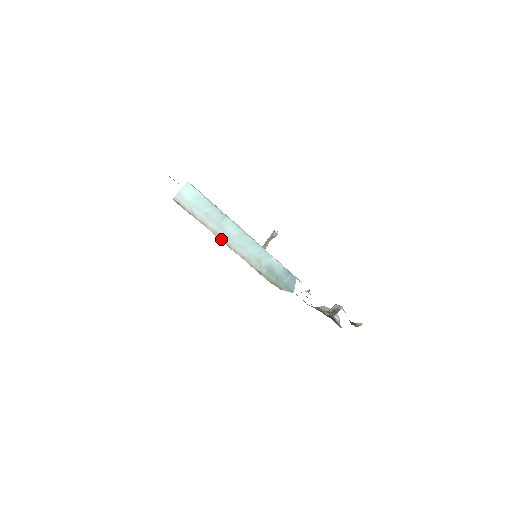
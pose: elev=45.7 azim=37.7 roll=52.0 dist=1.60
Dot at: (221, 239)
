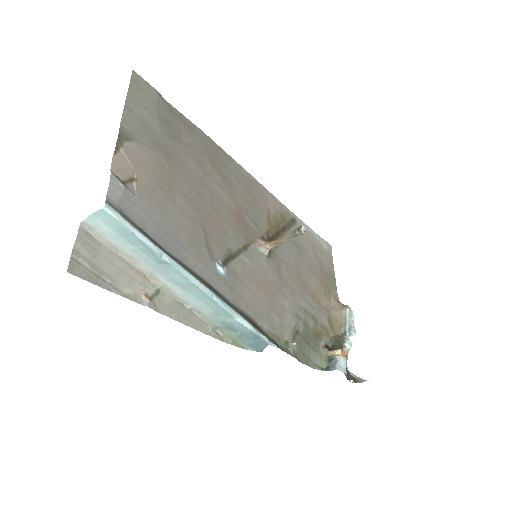
Dot at: (158, 283)
